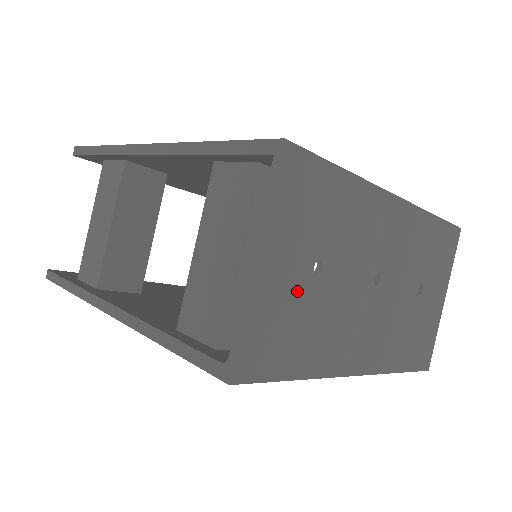
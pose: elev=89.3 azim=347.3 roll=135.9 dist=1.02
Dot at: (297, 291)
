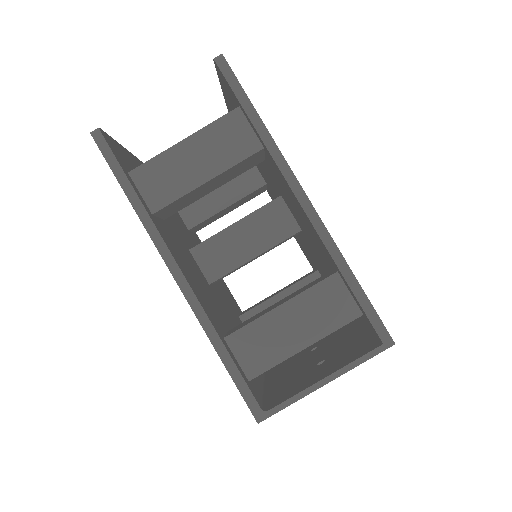
Dot at: occluded
